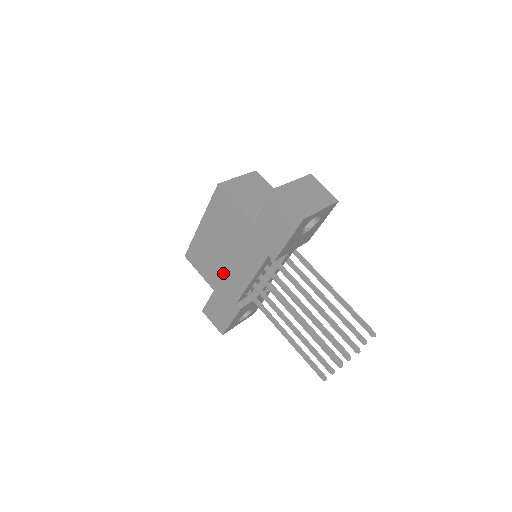
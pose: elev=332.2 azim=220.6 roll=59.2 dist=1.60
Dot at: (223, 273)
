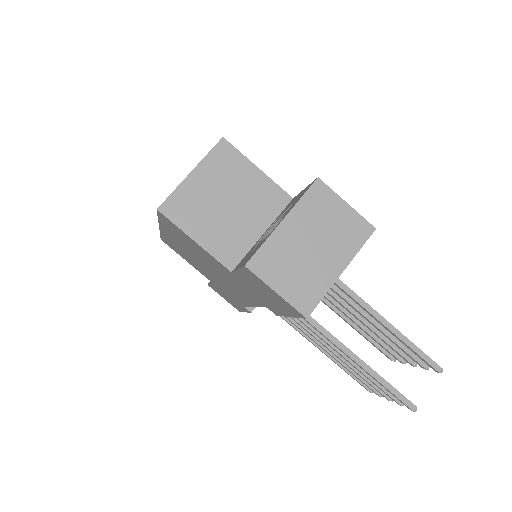
Dot at: (215, 280)
